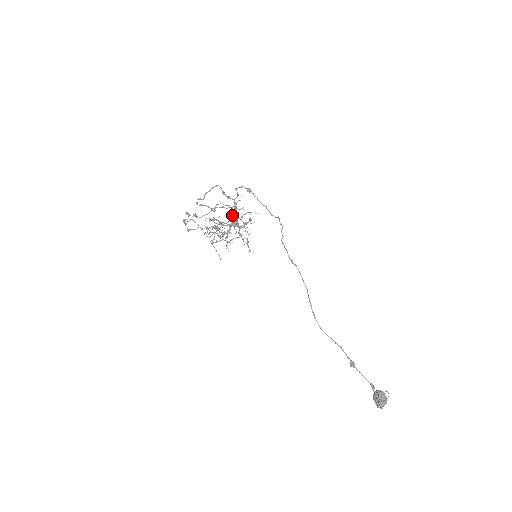
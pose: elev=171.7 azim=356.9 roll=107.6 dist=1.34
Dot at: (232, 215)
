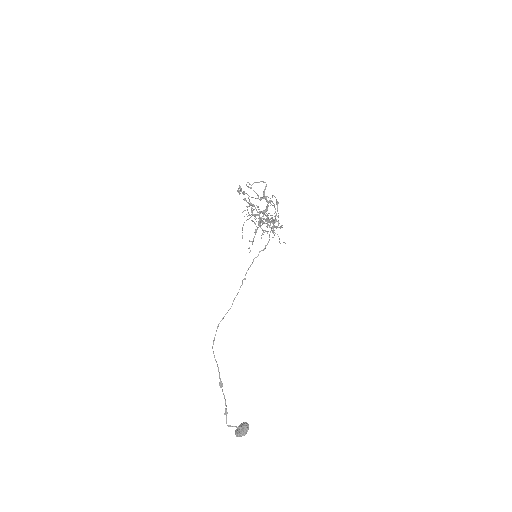
Dot at: (263, 213)
